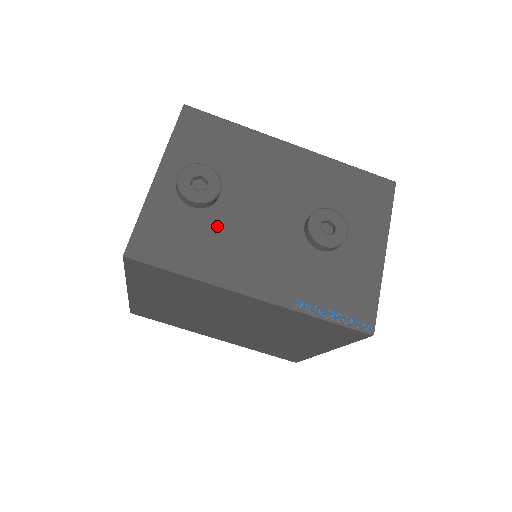
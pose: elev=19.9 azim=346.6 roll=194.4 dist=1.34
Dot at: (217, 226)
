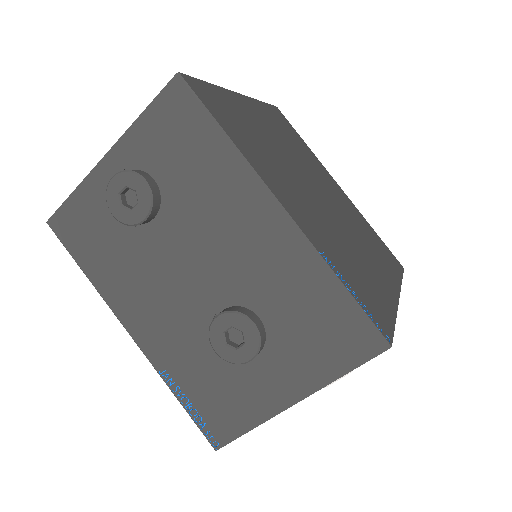
Dot at: (134, 249)
